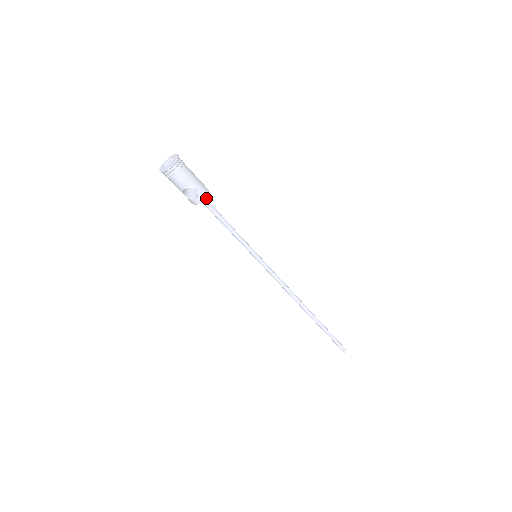
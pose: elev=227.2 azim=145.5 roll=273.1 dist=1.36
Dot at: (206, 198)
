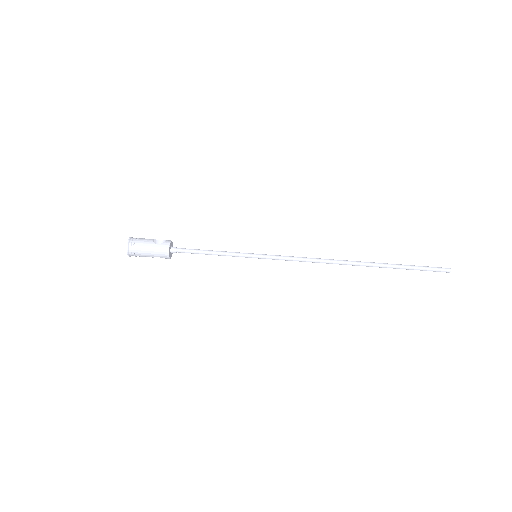
Dot at: (175, 249)
